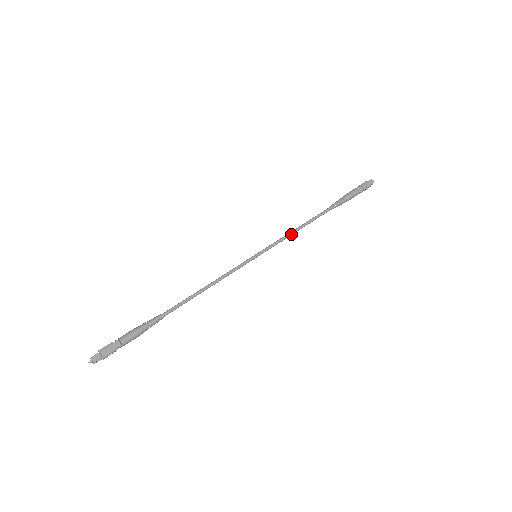
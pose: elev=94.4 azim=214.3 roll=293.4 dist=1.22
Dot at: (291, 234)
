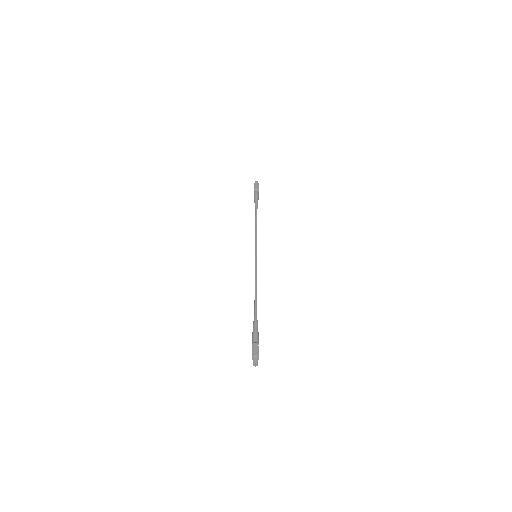
Dot at: (256, 234)
